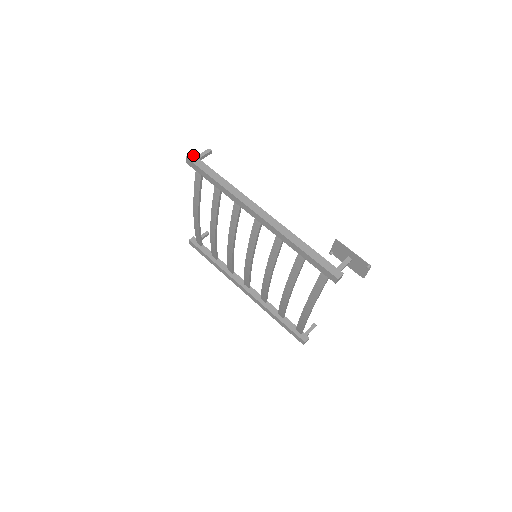
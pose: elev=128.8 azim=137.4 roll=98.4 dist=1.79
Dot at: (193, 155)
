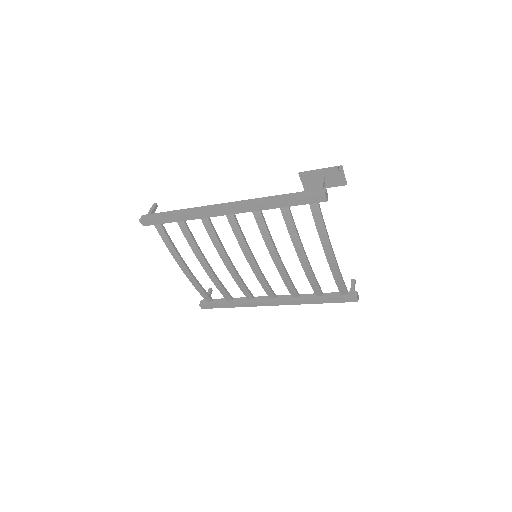
Dot at: (143, 215)
